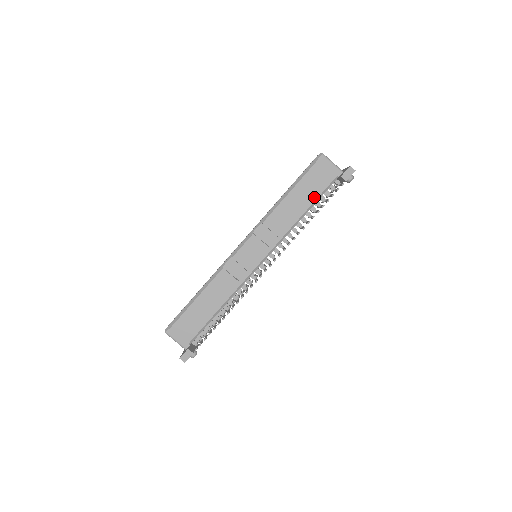
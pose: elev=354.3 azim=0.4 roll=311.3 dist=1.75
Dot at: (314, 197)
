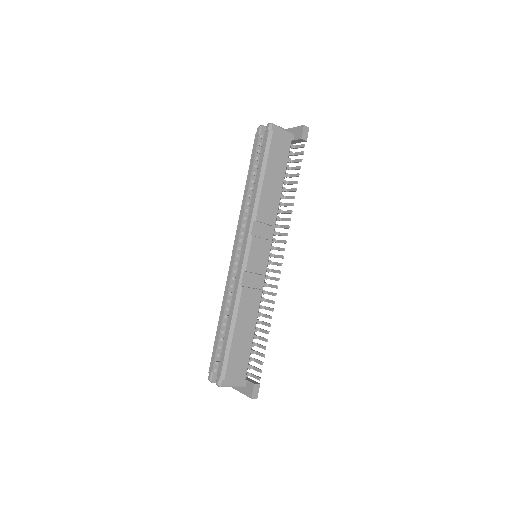
Dot at: (283, 170)
